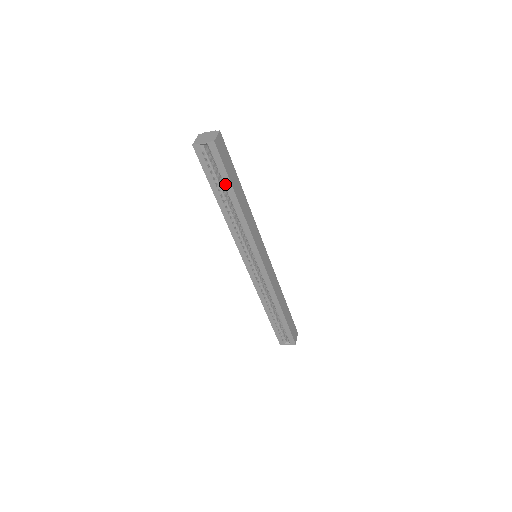
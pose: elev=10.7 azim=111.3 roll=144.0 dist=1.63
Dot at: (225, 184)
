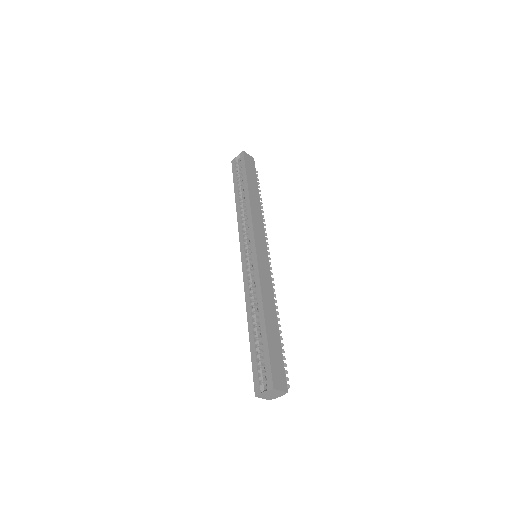
Dot at: (243, 181)
